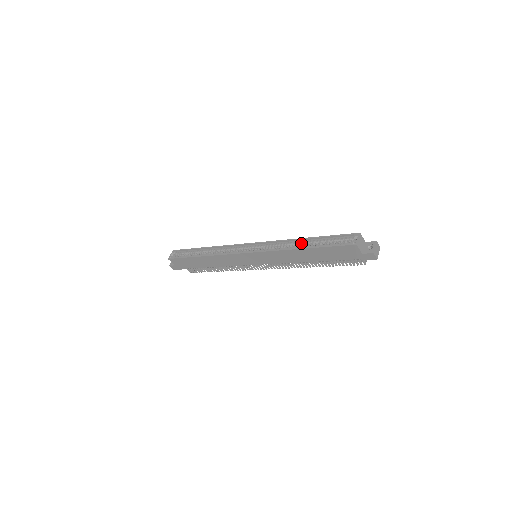
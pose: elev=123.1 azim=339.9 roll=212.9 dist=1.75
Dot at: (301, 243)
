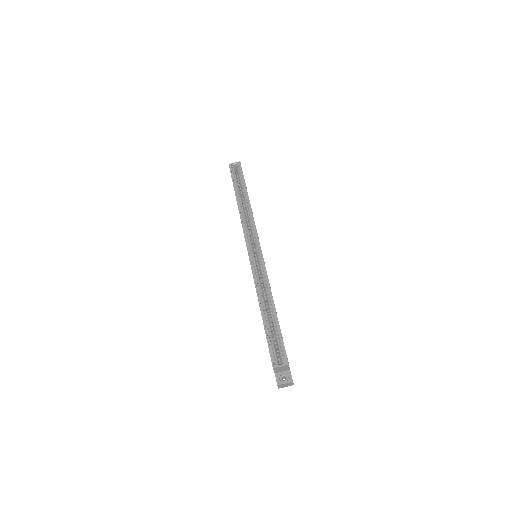
Dot at: (269, 303)
